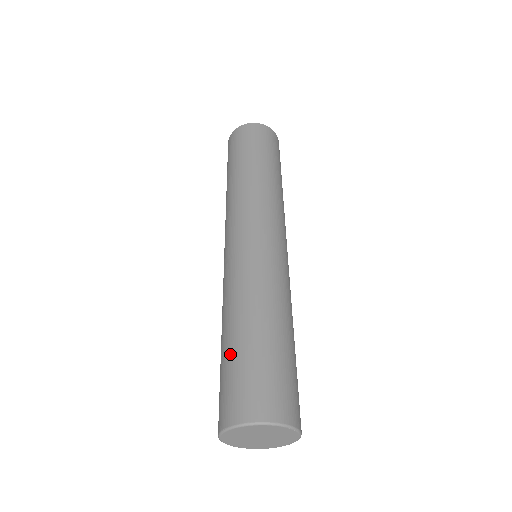
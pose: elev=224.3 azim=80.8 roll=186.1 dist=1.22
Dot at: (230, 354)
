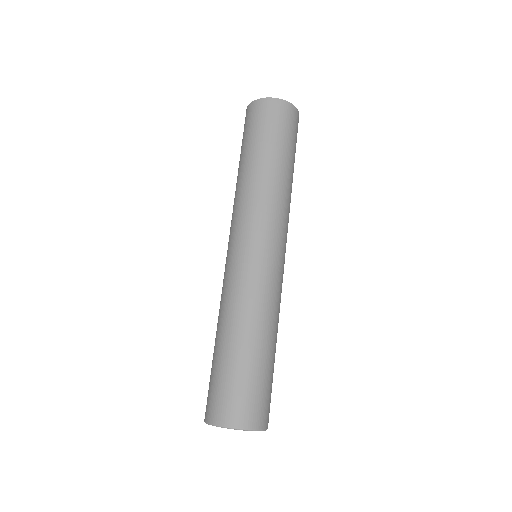
Dot at: (225, 363)
